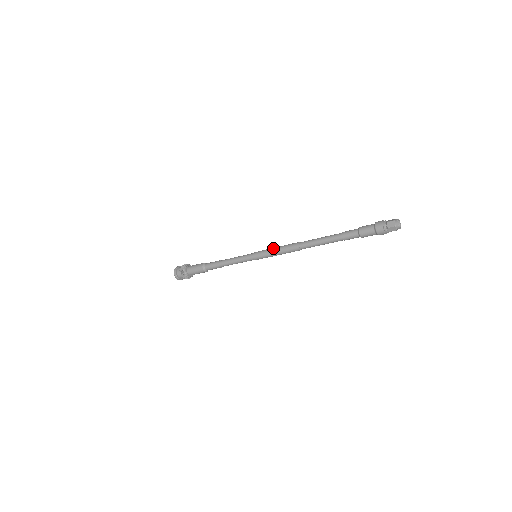
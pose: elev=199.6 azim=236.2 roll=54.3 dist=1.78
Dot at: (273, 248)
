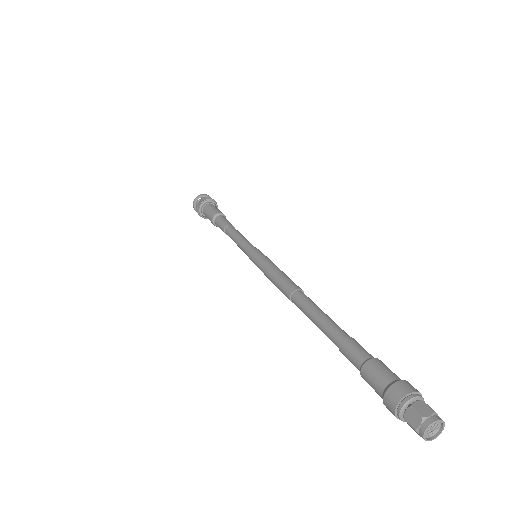
Dot at: (265, 273)
